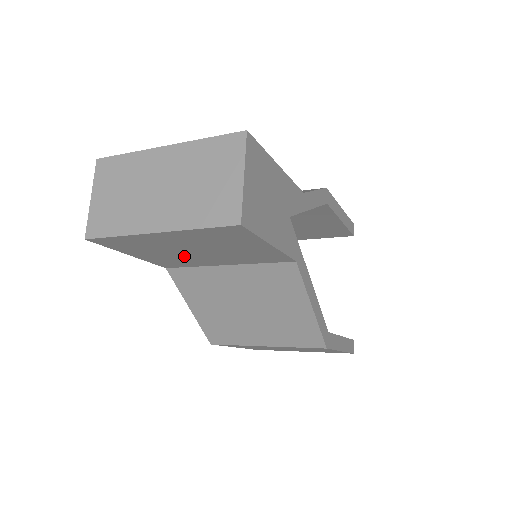
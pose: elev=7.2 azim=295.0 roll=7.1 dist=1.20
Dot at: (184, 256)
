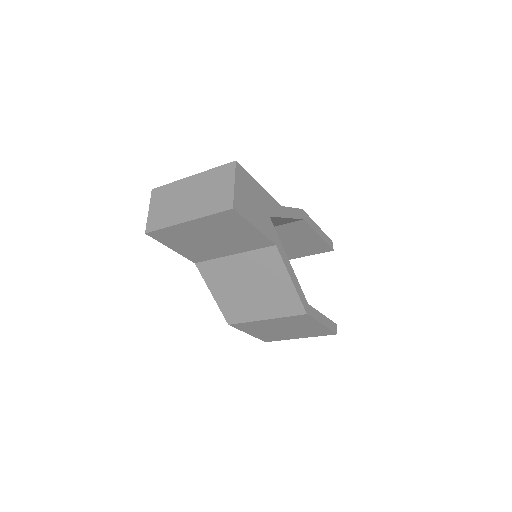
Dot at: (205, 246)
